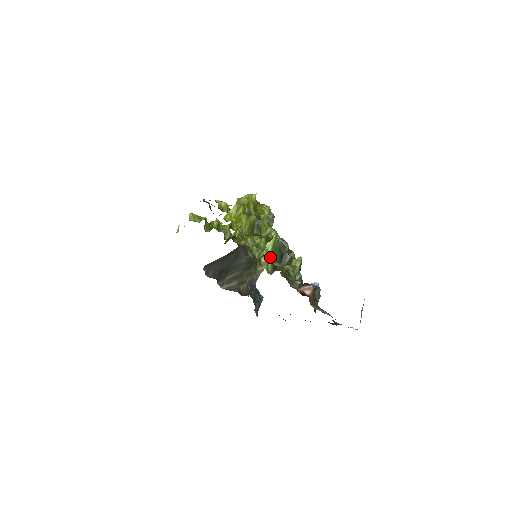
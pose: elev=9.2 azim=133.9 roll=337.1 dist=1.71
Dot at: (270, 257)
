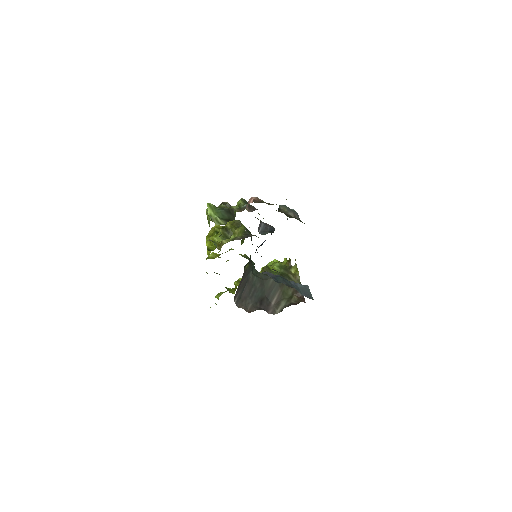
Dot at: (216, 217)
